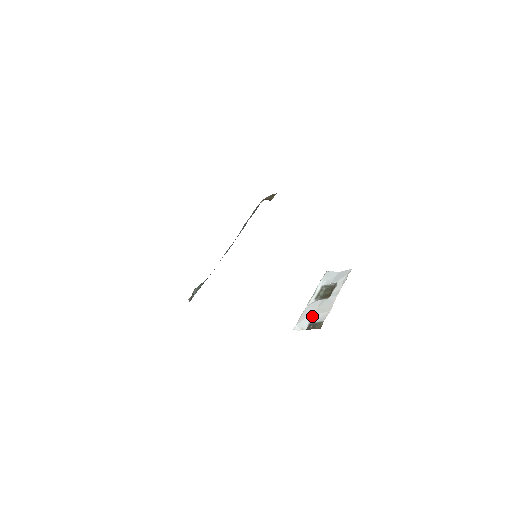
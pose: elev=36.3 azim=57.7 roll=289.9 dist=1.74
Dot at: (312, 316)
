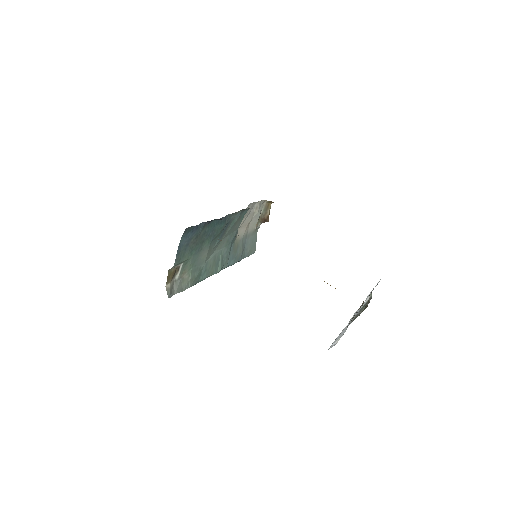
Dot at: occluded
